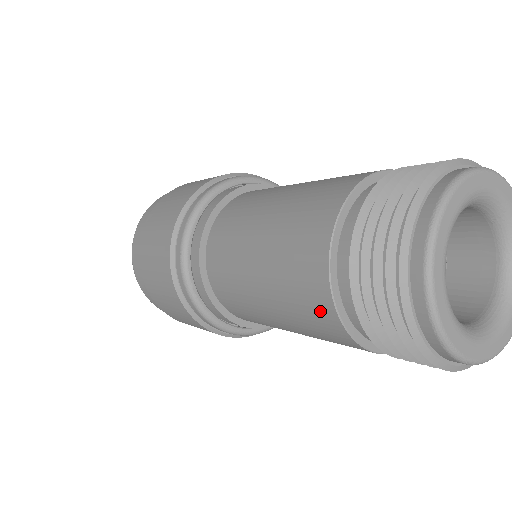
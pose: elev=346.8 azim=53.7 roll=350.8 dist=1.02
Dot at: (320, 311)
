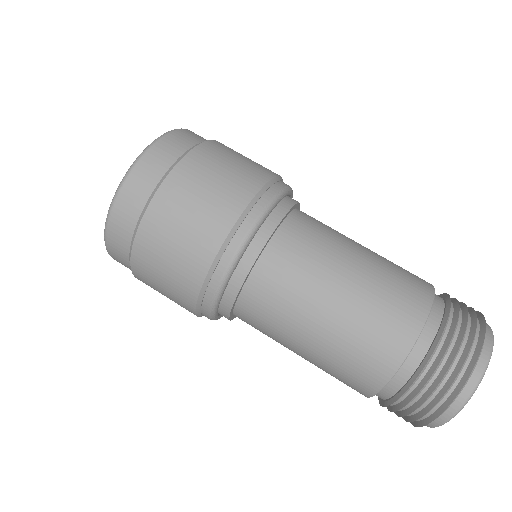
Dot at: occluded
